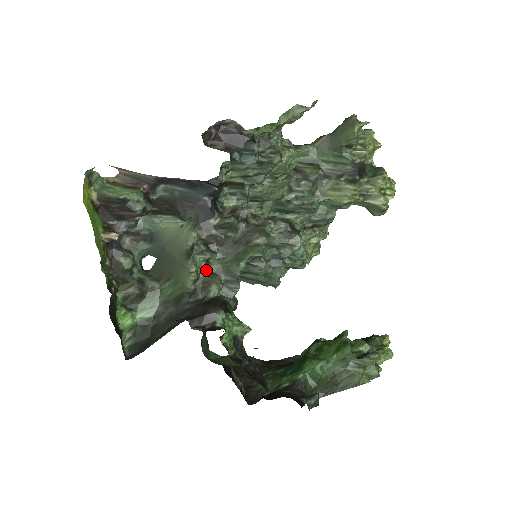
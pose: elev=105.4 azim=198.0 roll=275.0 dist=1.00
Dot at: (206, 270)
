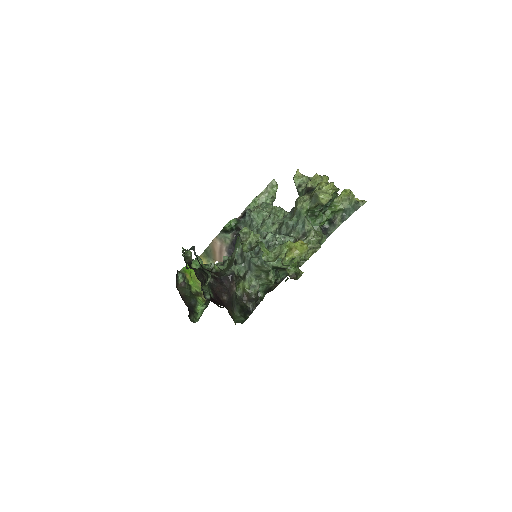
Dot at: occluded
